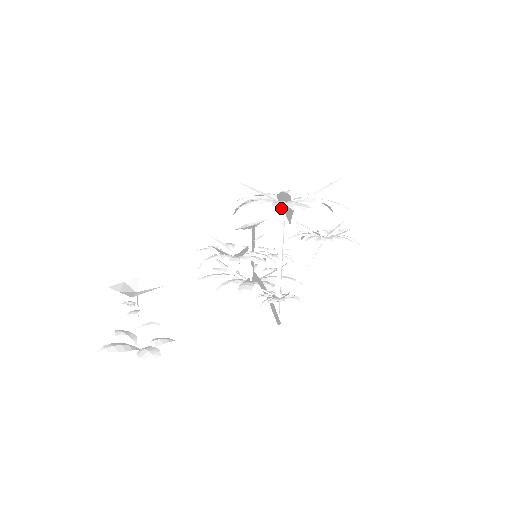
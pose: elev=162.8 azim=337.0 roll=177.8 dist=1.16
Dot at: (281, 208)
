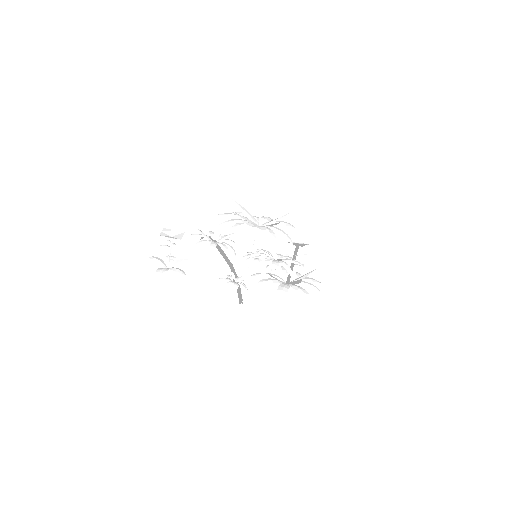
Dot at: (230, 222)
